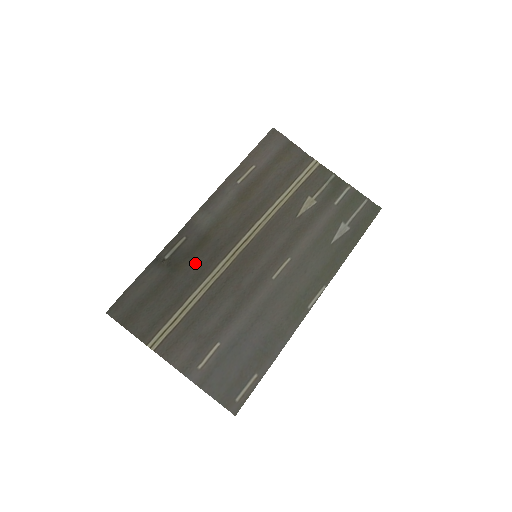
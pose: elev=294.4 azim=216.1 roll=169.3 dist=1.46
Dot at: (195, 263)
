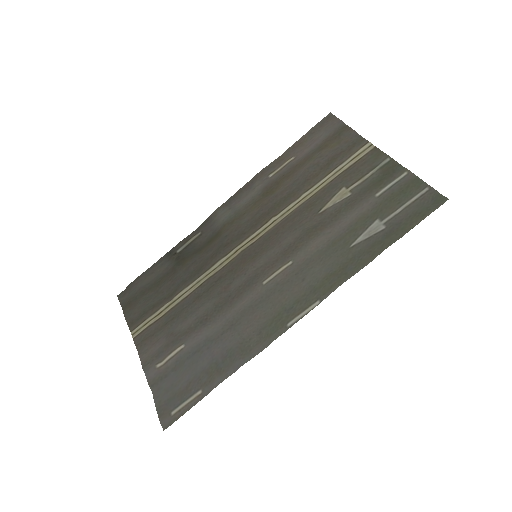
Dot at: (198, 259)
